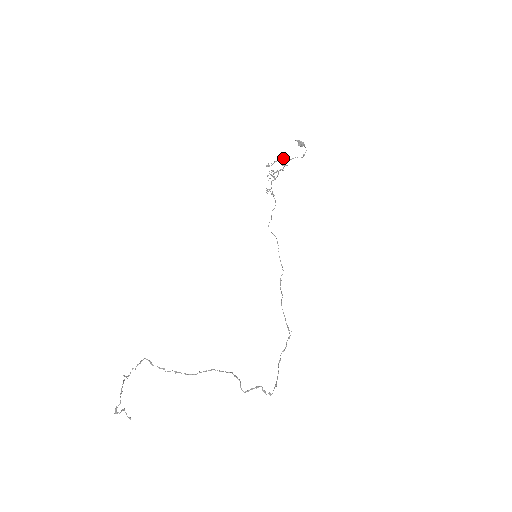
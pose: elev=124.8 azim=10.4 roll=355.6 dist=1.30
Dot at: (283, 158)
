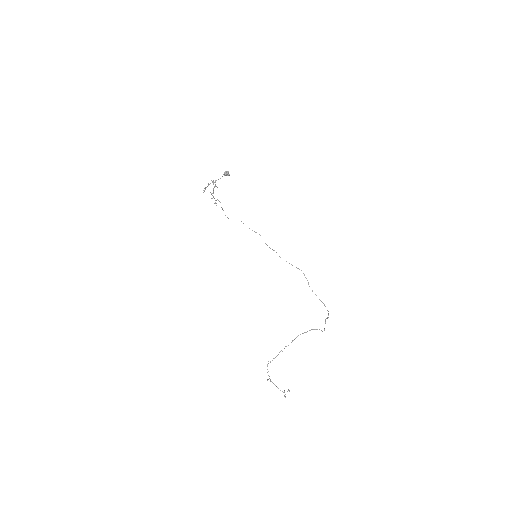
Dot at: (211, 180)
